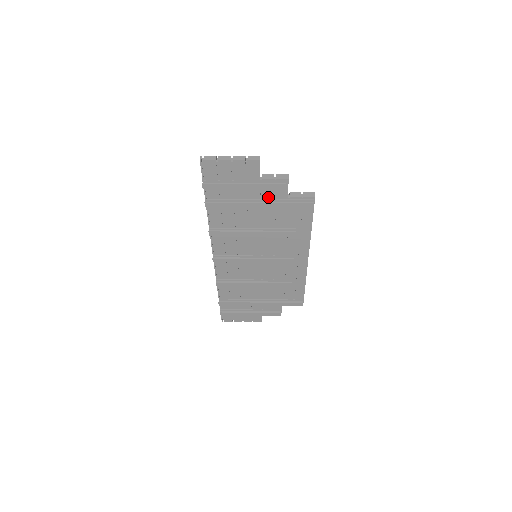
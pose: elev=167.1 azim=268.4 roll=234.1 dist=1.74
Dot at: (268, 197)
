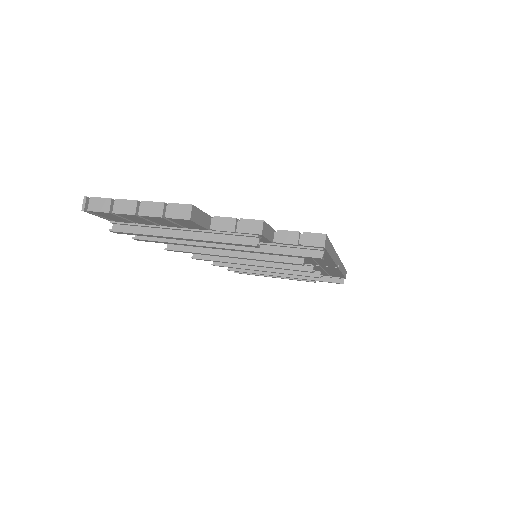
Dot at: occluded
